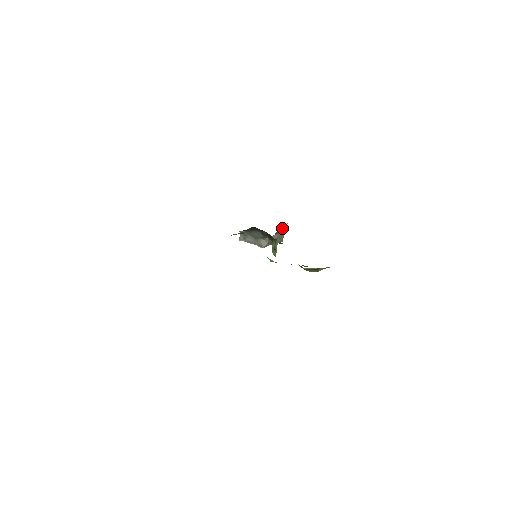
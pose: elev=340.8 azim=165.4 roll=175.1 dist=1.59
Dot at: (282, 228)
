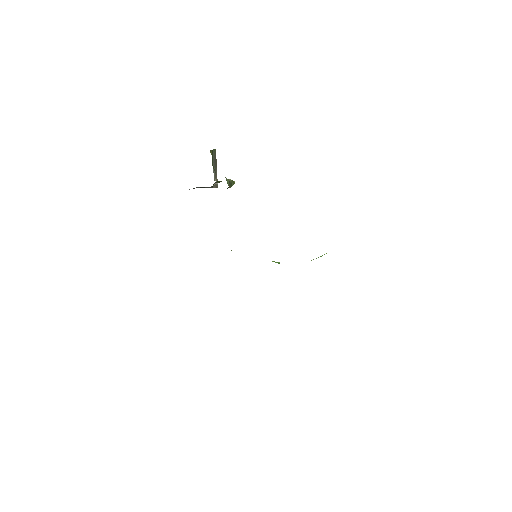
Dot at: occluded
